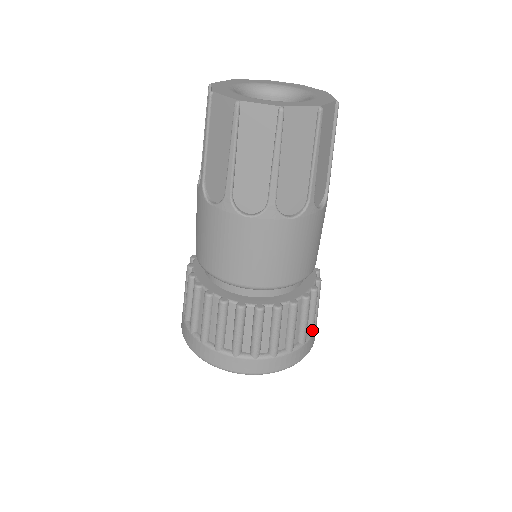
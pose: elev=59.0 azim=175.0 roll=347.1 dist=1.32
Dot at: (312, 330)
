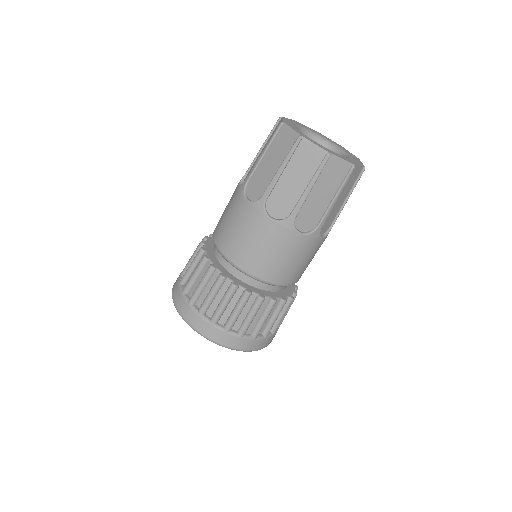
Dot at: (275, 330)
